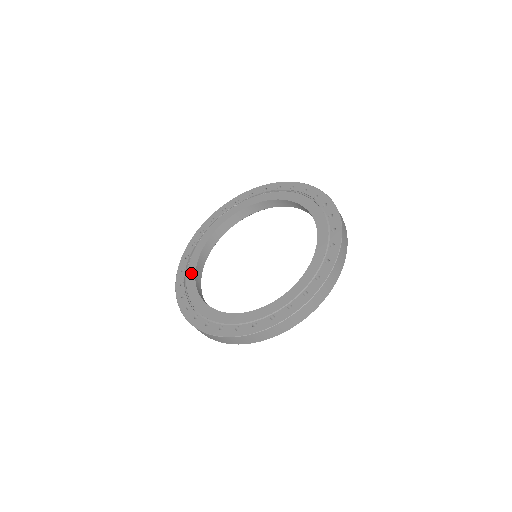
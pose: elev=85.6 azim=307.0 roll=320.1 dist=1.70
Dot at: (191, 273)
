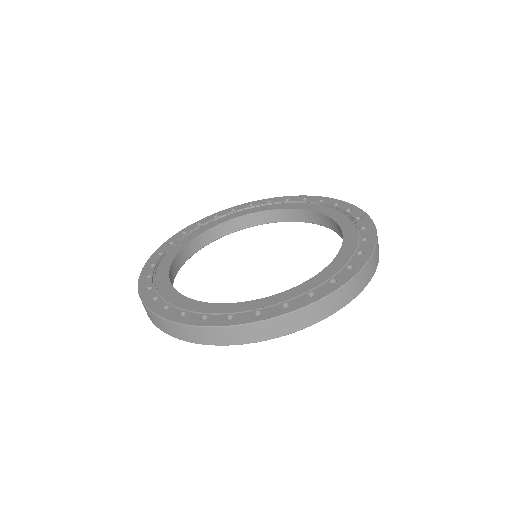
Dot at: (162, 278)
